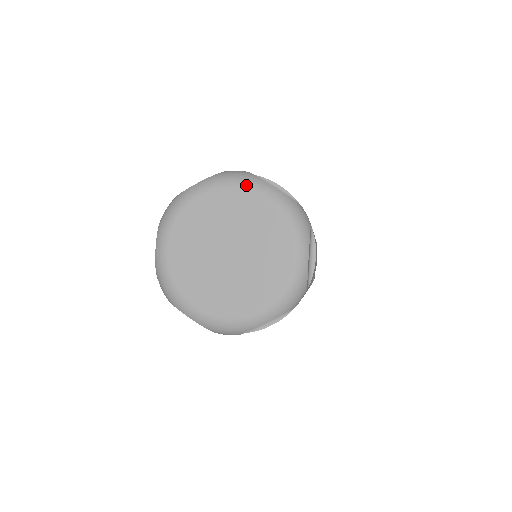
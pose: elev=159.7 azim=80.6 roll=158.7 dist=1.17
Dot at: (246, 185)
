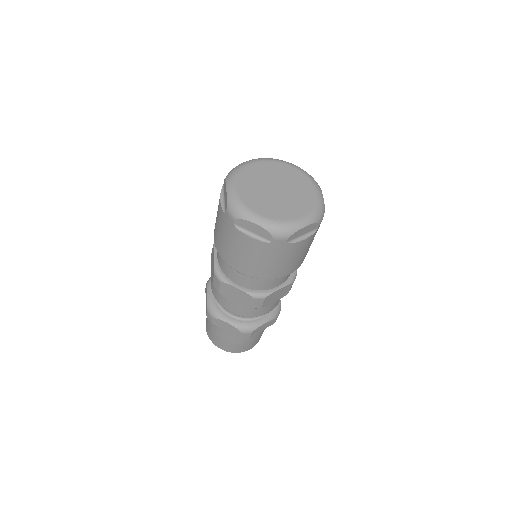
Dot at: (279, 161)
